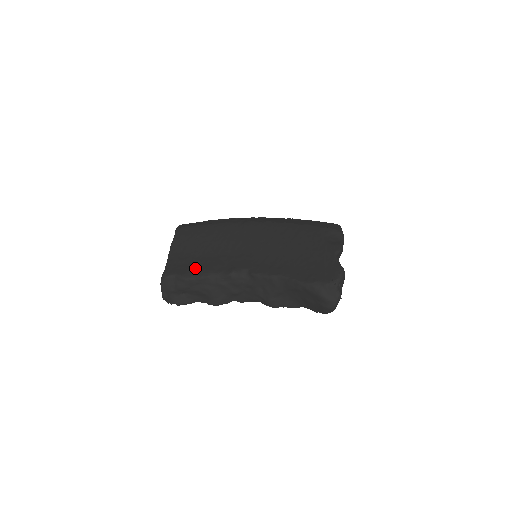
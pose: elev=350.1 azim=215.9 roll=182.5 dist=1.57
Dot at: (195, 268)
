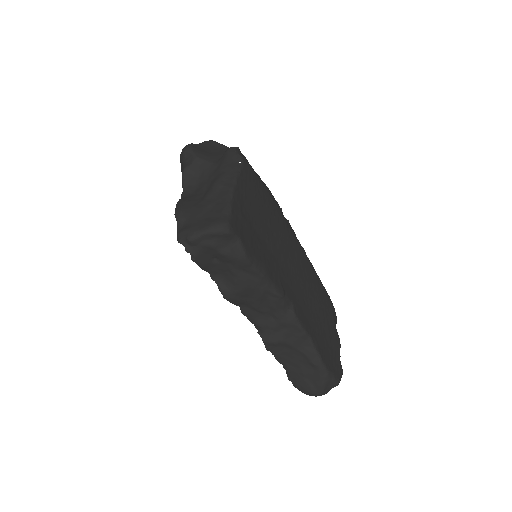
Dot at: (256, 250)
